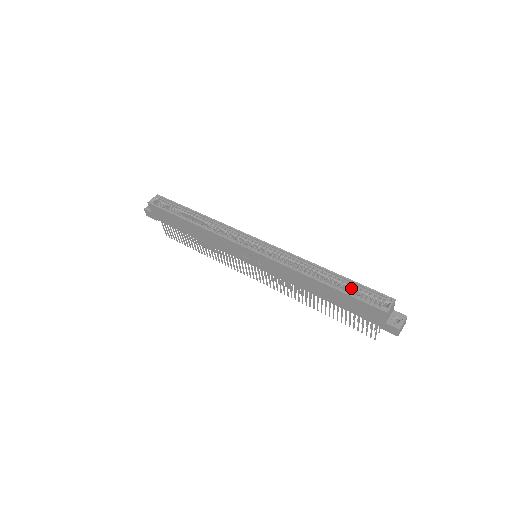
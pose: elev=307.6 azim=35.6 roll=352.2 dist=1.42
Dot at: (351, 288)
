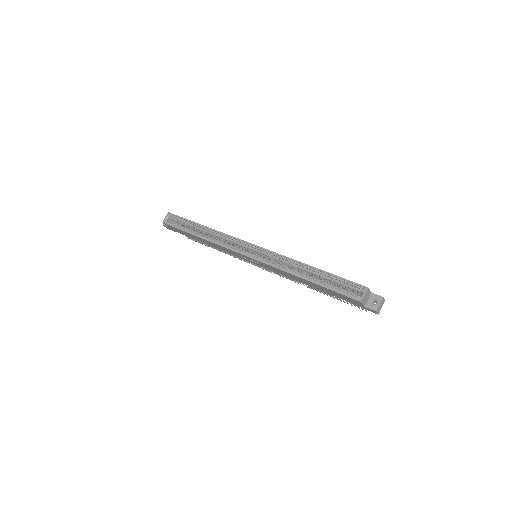
Dot at: (332, 281)
